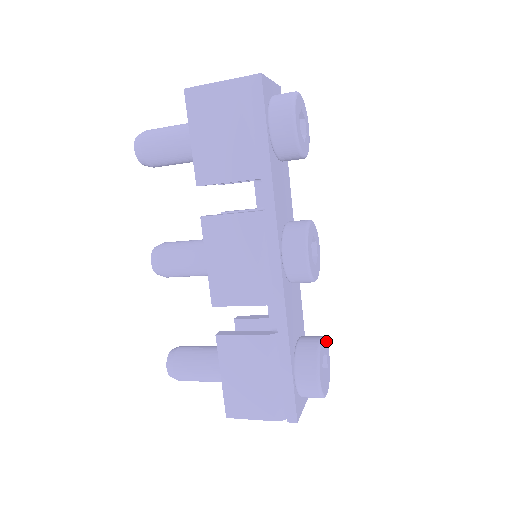
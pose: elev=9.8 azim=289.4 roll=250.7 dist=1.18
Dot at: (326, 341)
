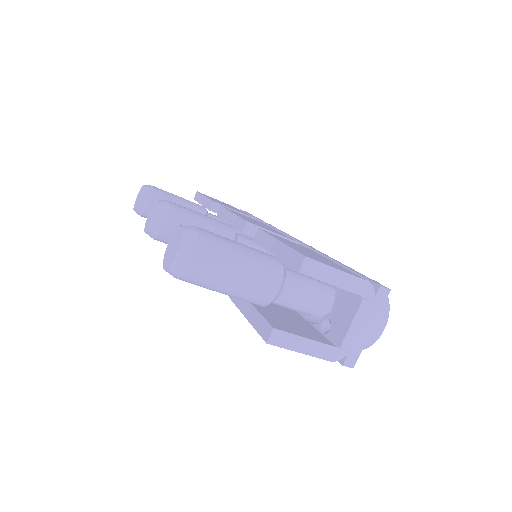
Dot at: occluded
